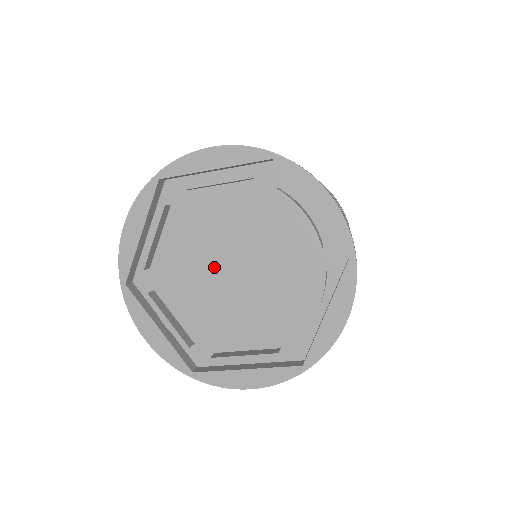
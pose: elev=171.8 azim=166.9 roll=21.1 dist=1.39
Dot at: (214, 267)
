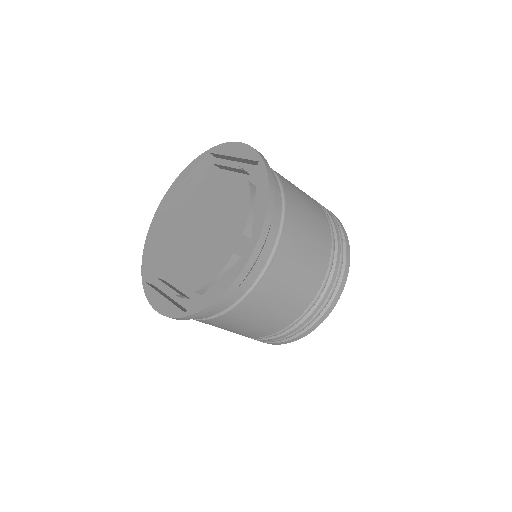
Dot at: (200, 224)
